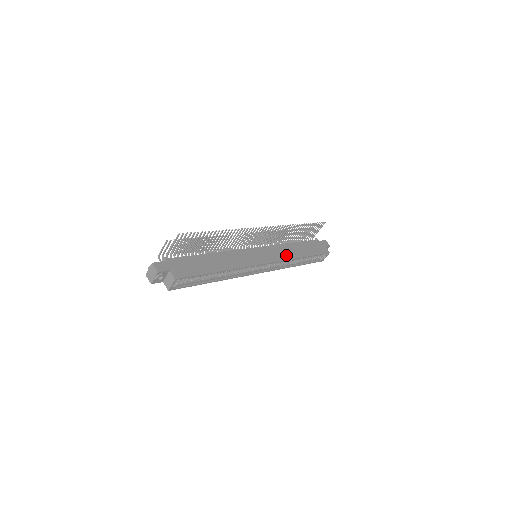
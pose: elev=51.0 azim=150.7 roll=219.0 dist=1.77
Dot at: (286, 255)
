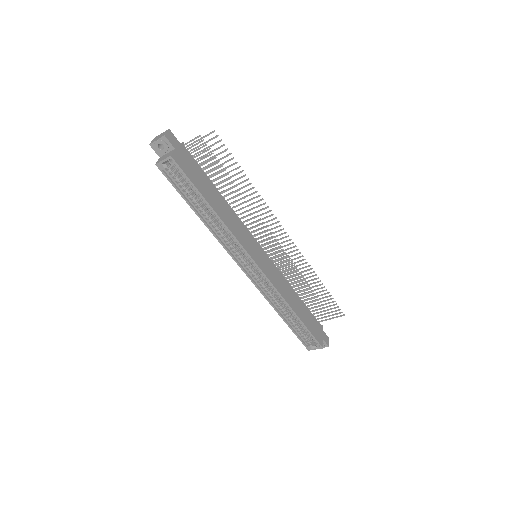
Dot at: (282, 289)
